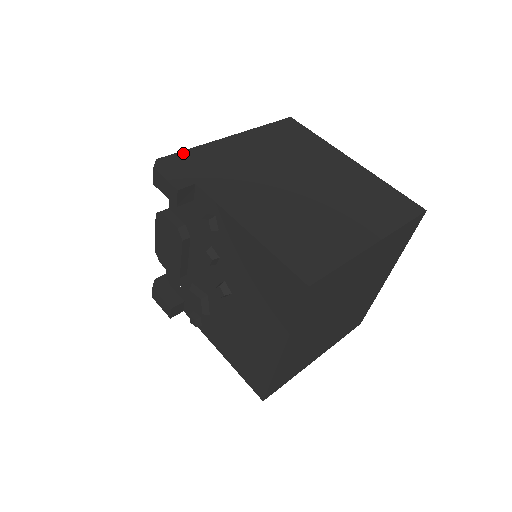
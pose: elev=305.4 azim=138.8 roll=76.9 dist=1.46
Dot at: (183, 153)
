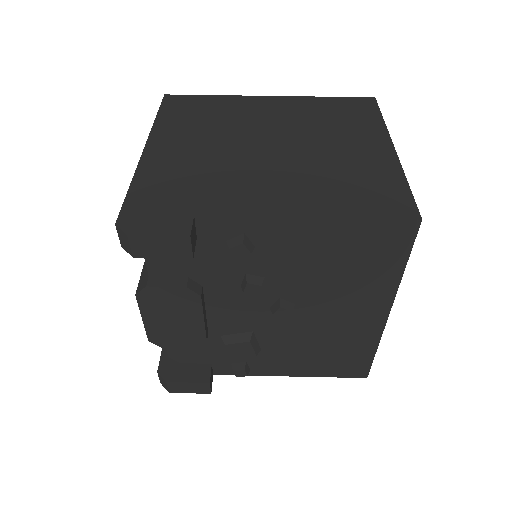
Dot at: (131, 197)
